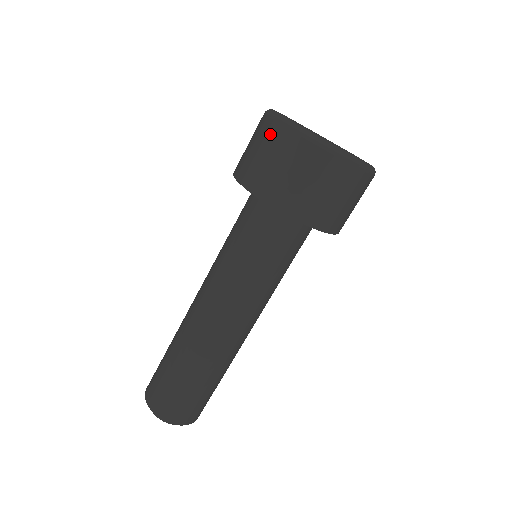
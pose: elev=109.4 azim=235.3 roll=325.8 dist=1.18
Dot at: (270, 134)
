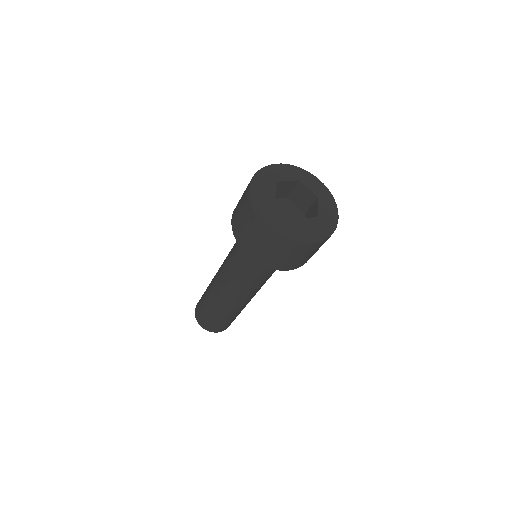
Dot at: (262, 232)
